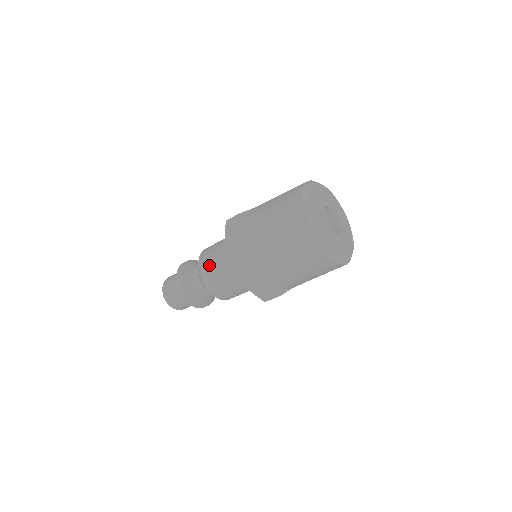
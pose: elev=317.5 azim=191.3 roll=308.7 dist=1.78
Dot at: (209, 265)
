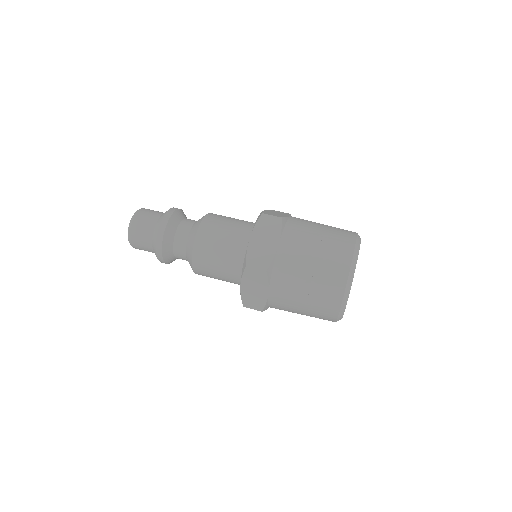
Dot at: (207, 270)
